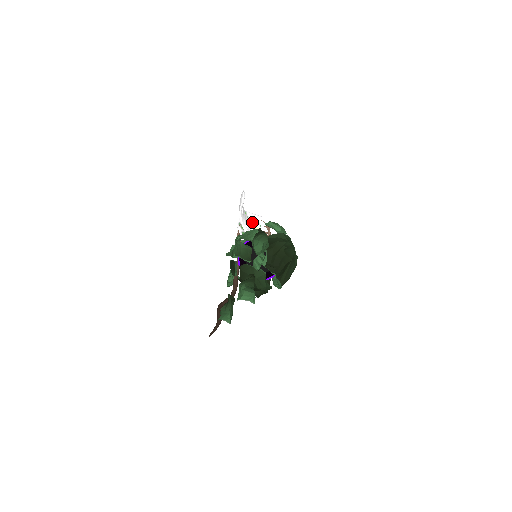
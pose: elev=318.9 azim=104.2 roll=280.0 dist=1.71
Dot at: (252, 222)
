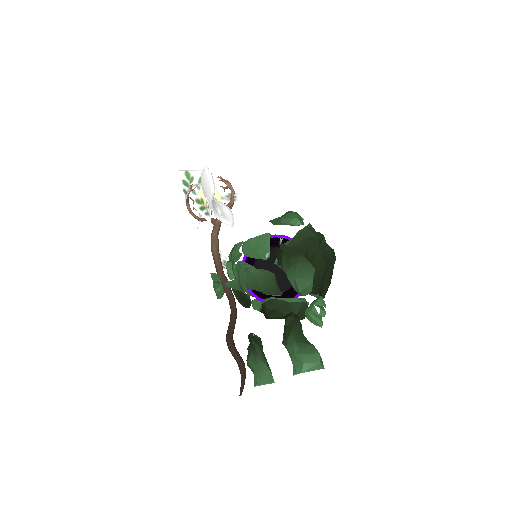
Dot at: occluded
